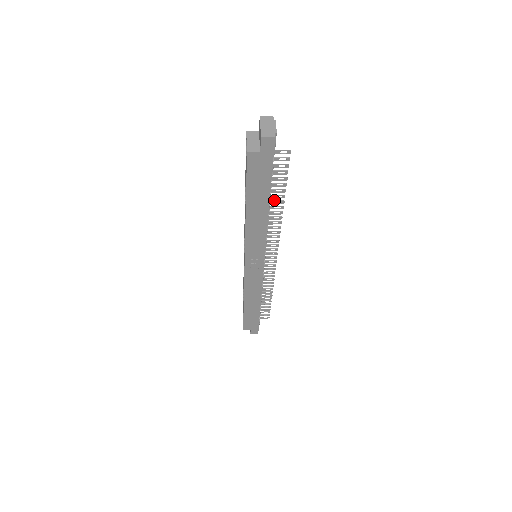
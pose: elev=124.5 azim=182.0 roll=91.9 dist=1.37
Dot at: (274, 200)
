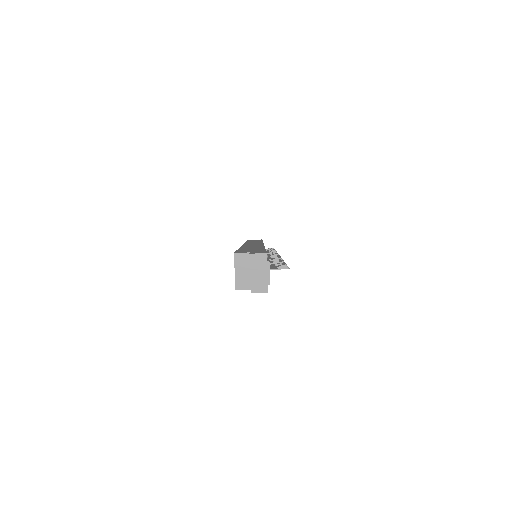
Dot at: occluded
